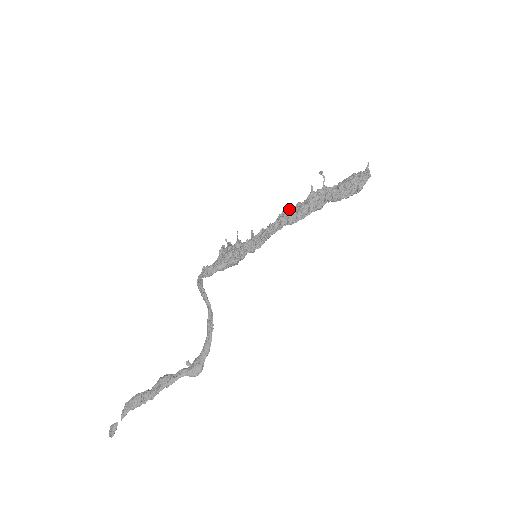
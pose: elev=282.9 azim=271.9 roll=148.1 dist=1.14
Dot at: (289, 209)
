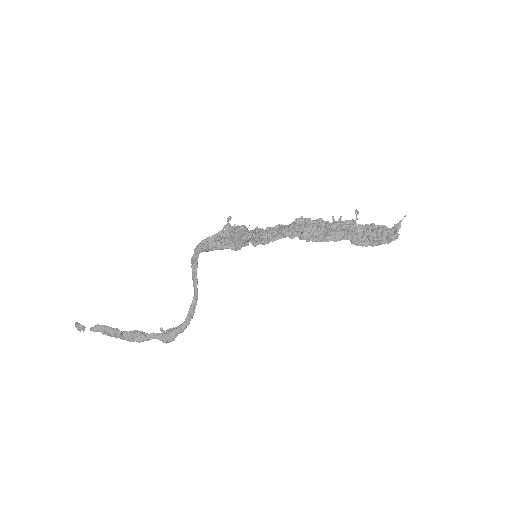
Dot at: (308, 220)
